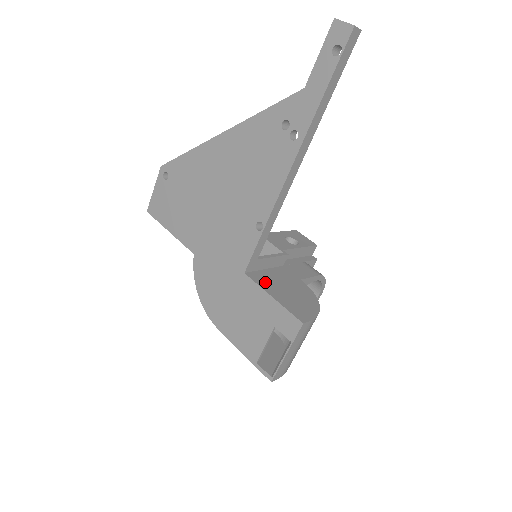
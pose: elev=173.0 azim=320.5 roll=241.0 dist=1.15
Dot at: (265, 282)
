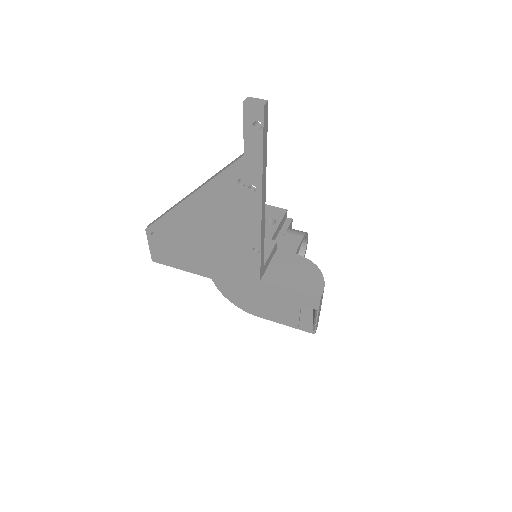
Dot at: (277, 278)
